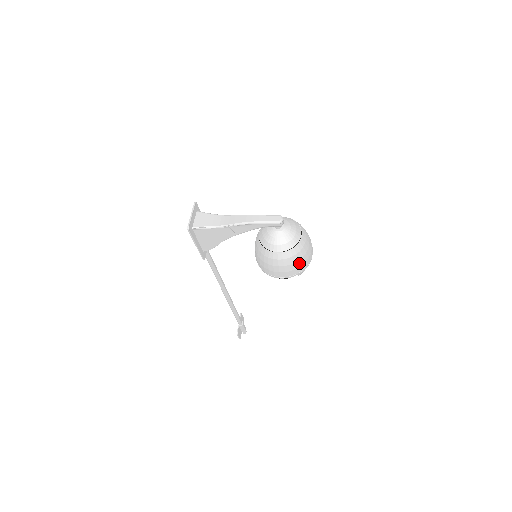
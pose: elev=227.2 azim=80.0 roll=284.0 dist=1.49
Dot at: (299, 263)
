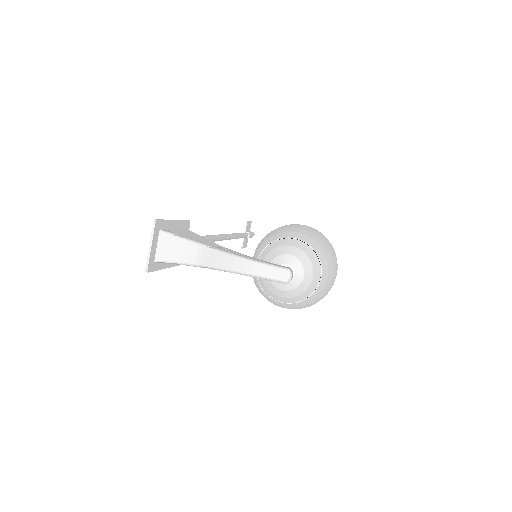
Dot at: (313, 303)
